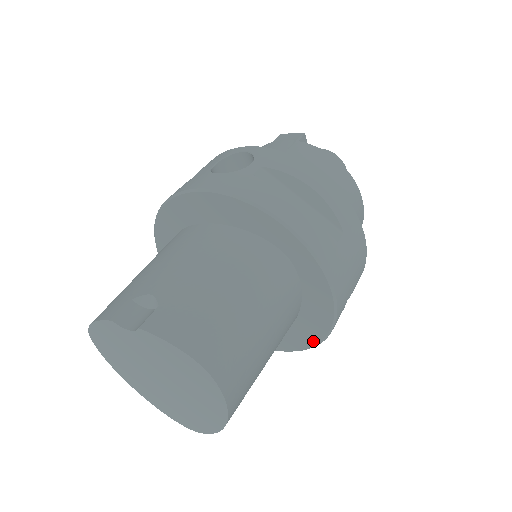
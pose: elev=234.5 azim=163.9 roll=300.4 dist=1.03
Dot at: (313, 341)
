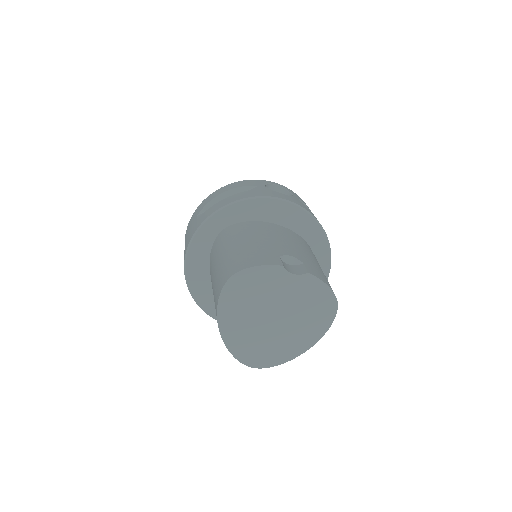
Dot at: occluded
